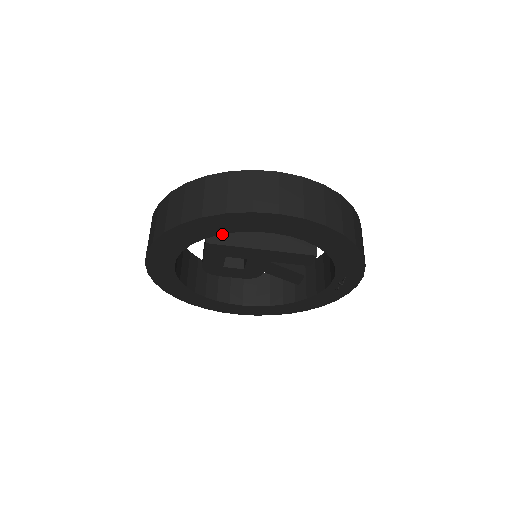
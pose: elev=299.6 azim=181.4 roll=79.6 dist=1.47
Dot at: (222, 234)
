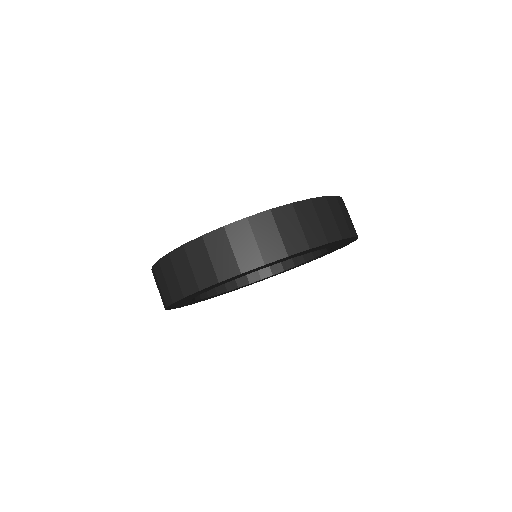
Dot at: occluded
